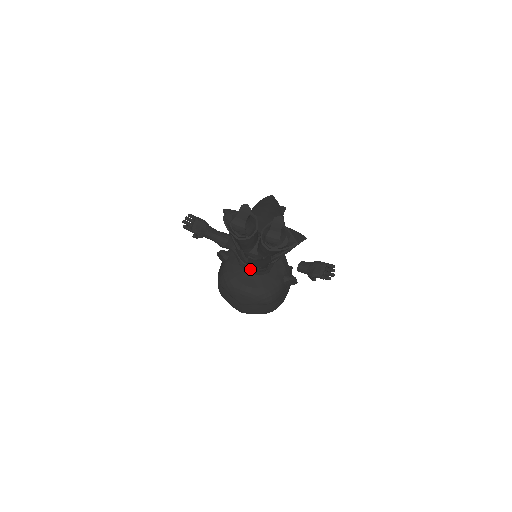
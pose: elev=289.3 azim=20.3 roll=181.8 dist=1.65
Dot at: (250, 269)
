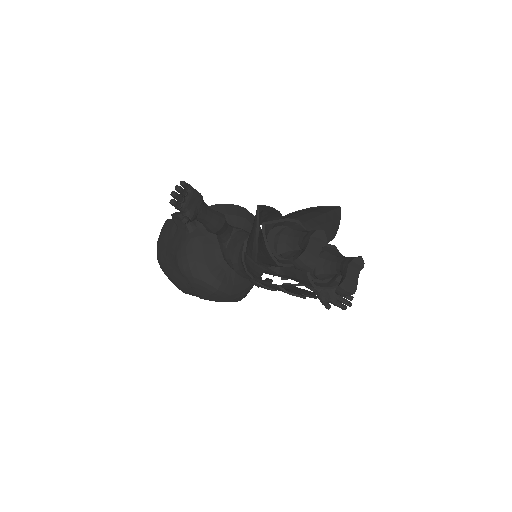
Dot at: (256, 284)
